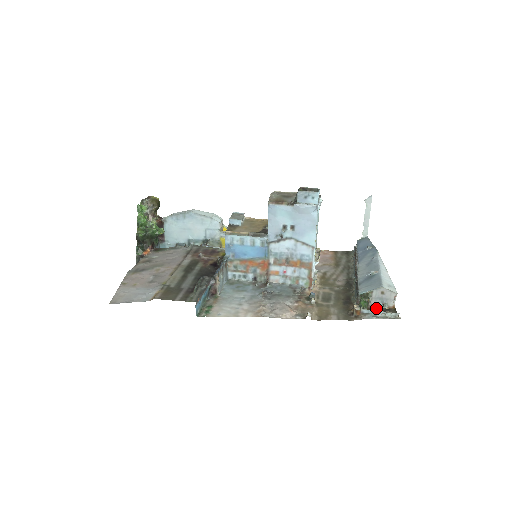
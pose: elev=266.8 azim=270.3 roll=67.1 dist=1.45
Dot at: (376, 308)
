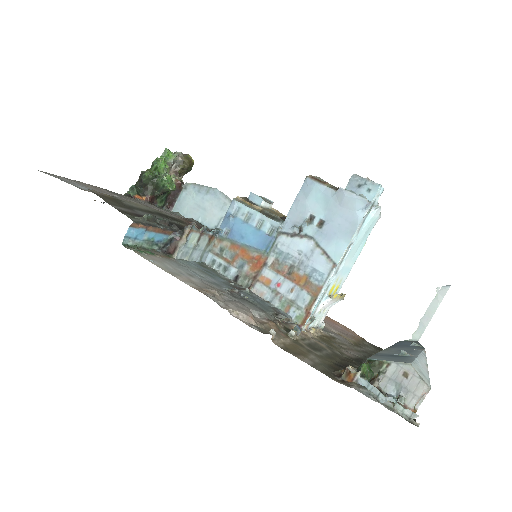
Dot at: occluded
